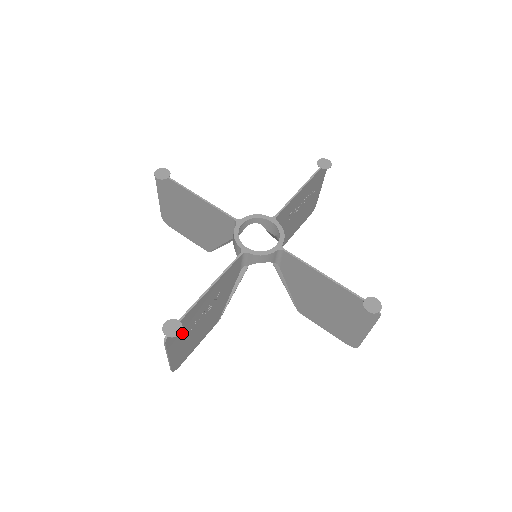
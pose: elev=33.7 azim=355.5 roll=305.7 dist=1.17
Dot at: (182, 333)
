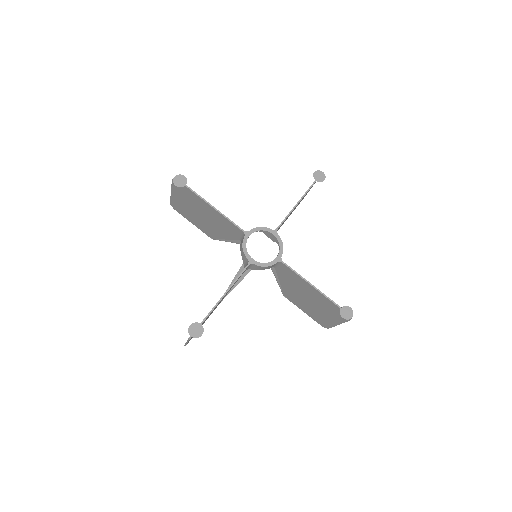
Dot at: occluded
